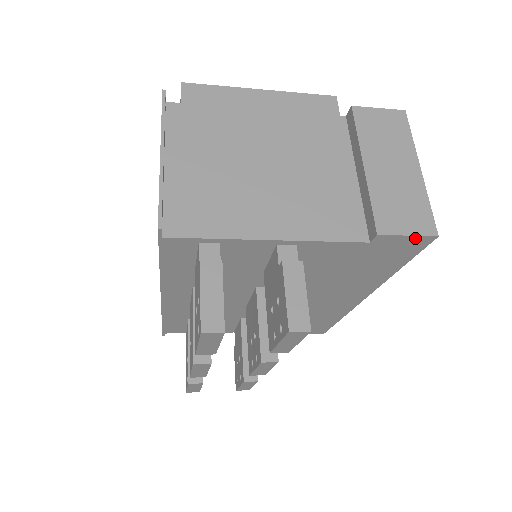
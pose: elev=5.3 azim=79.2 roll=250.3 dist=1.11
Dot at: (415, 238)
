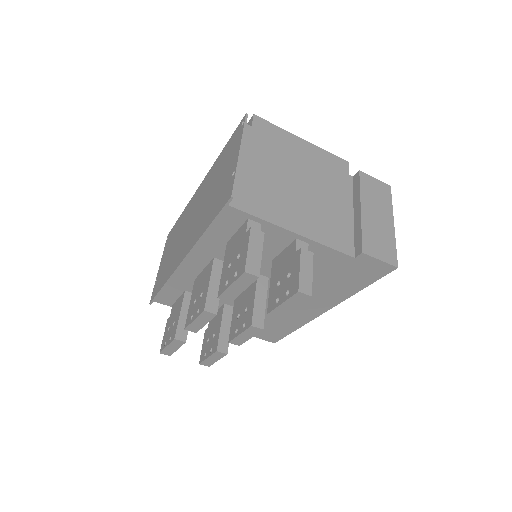
Dot at: (383, 264)
